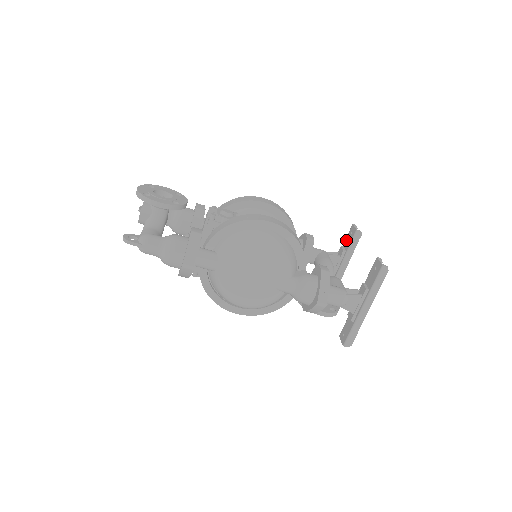
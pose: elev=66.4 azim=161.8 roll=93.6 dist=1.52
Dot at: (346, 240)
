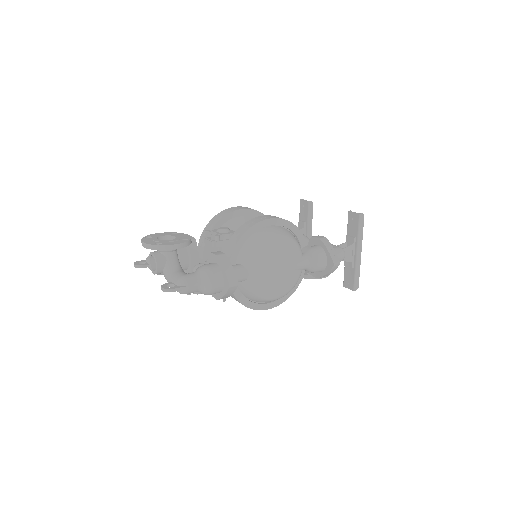
Dot at: (301, 214)
